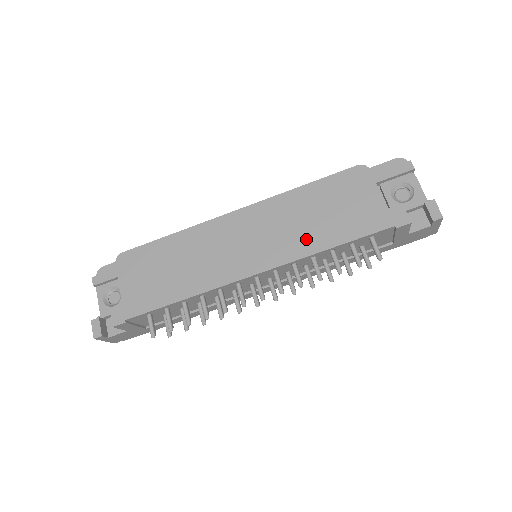
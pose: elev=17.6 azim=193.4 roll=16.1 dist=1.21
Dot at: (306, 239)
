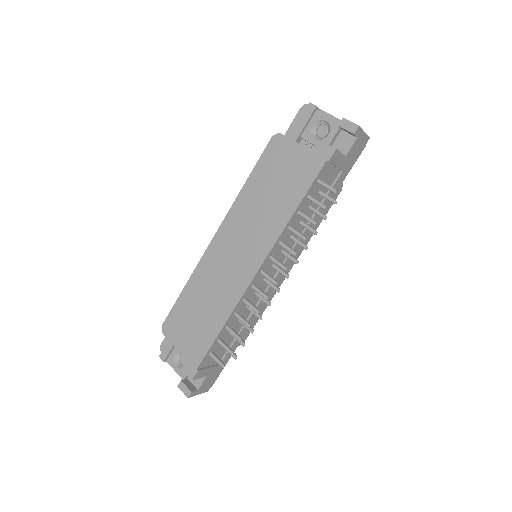
Dot at: (274, 218)
